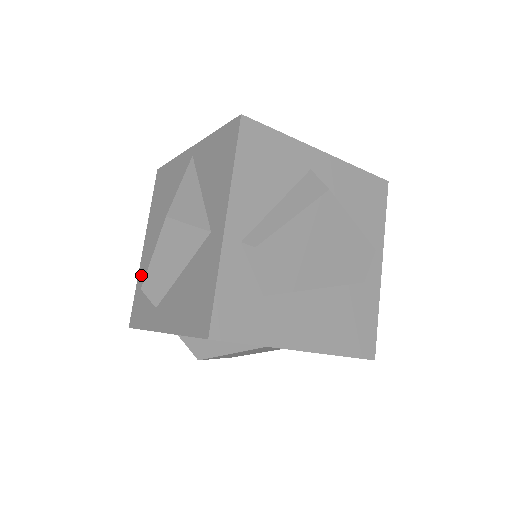
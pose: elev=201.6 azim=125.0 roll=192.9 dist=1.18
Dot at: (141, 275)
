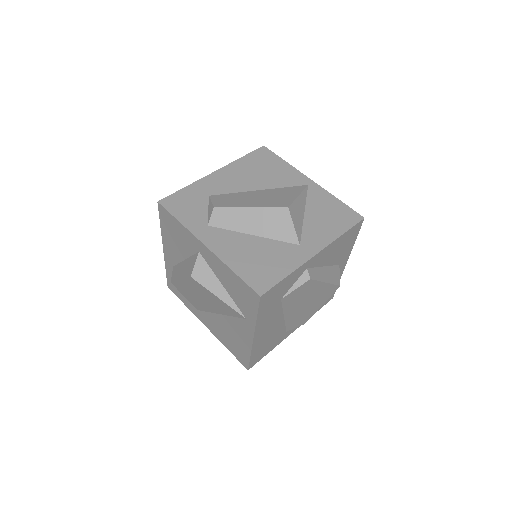
Dot at: (200, 186)
